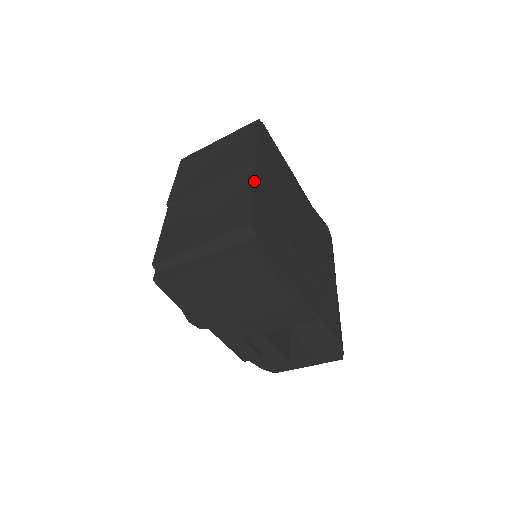
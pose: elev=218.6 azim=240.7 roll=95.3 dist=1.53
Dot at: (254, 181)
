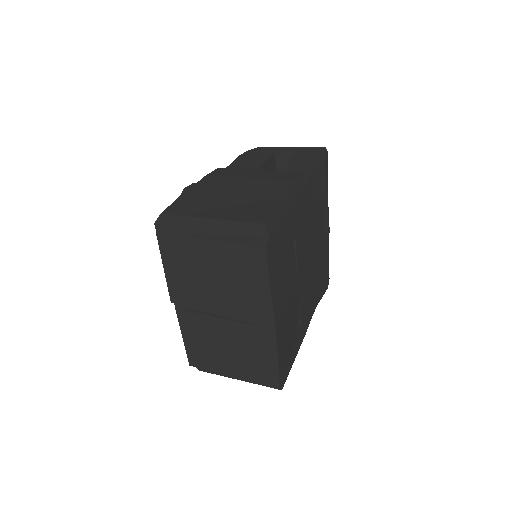
Dot at: (277, 353)
